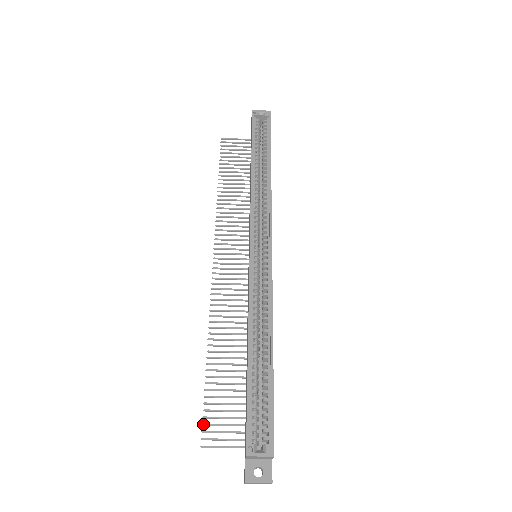
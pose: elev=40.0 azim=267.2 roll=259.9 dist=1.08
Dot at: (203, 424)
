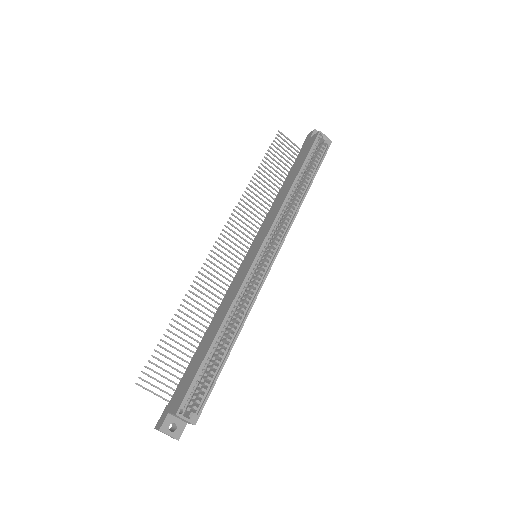
Dot at: (146, 366)
